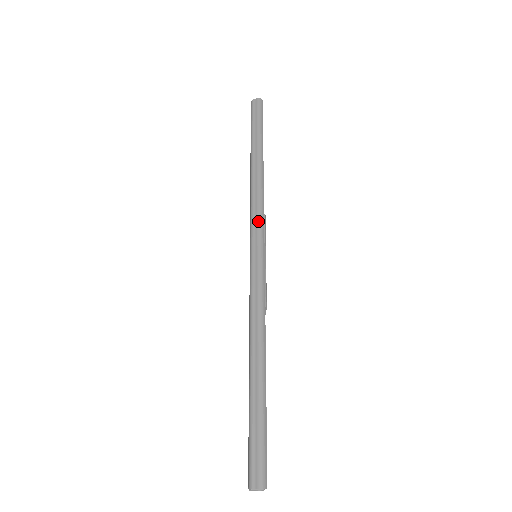
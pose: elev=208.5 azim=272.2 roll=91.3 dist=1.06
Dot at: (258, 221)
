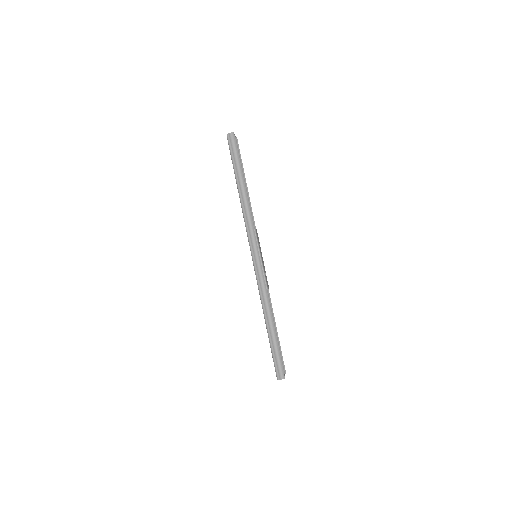
Dot at: (252, 238)
